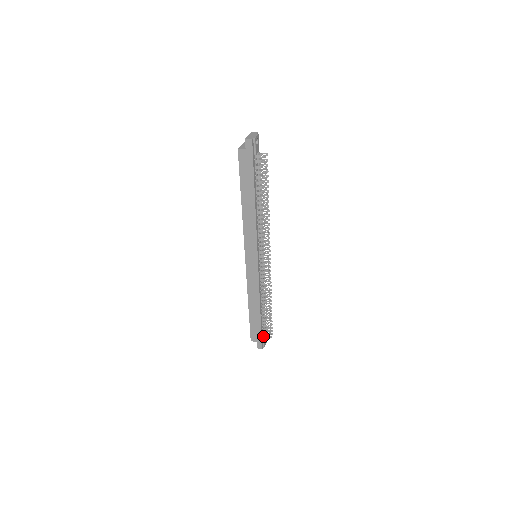
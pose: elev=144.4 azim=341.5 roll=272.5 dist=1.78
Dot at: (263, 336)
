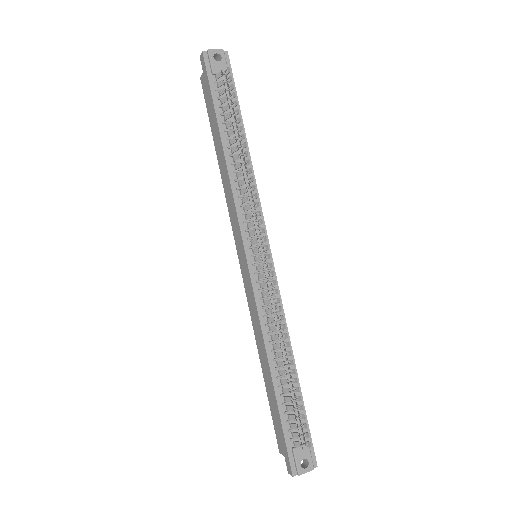
Dot at: (294, 444)
